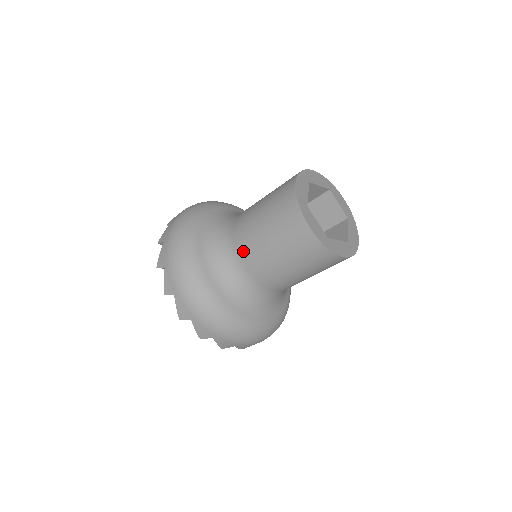
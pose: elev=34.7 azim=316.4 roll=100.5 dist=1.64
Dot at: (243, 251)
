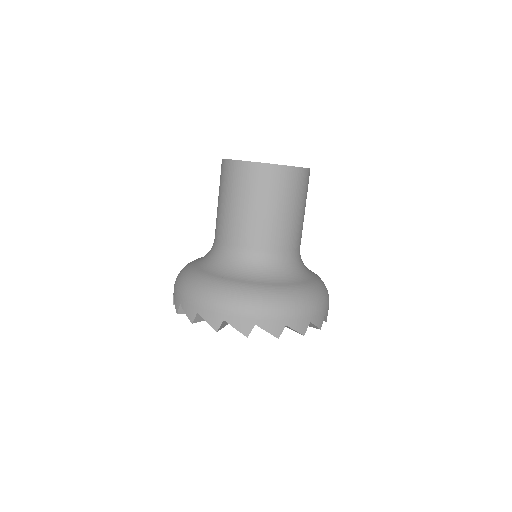
Dot at: (255, 241)
